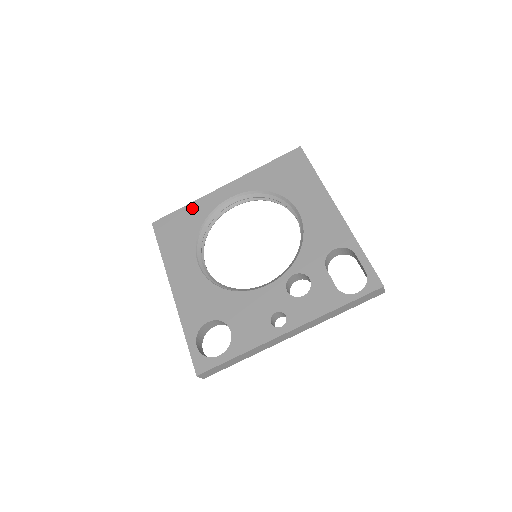
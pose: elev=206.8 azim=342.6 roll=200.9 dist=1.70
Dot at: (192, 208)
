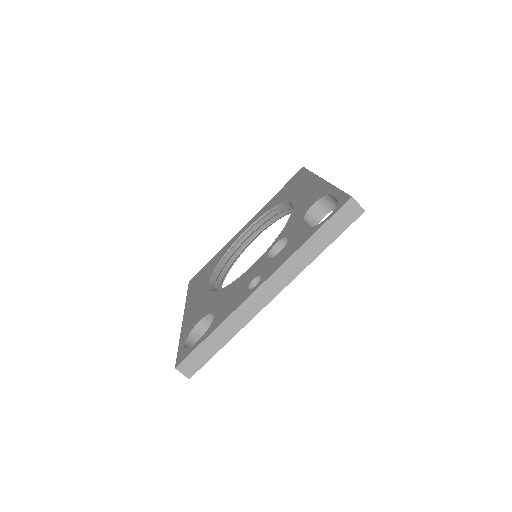
Dot at: (218, 254)
